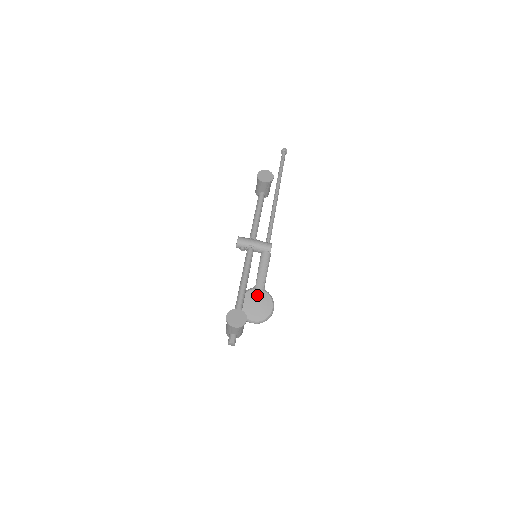
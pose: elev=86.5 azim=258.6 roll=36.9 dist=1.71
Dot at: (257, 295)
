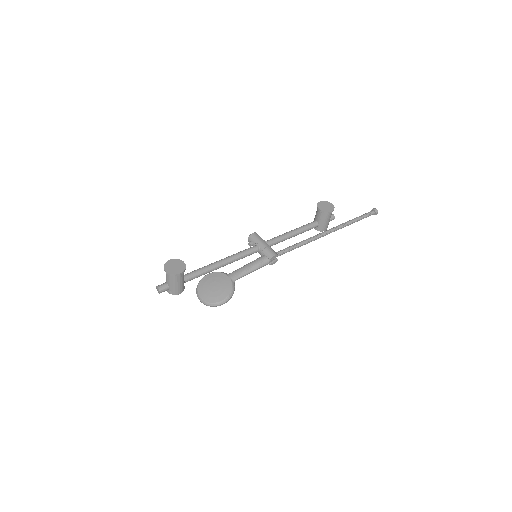
Dot at: (223, 280)
